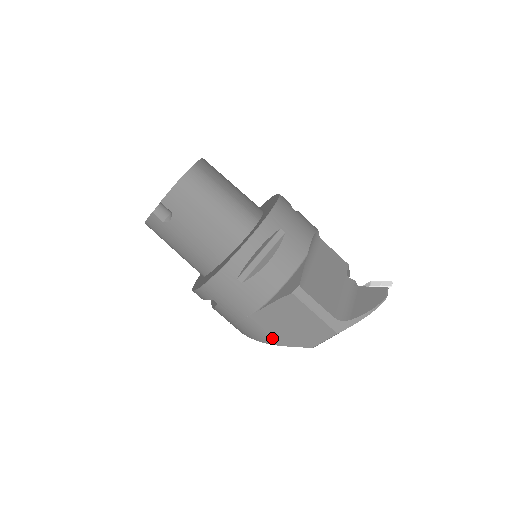
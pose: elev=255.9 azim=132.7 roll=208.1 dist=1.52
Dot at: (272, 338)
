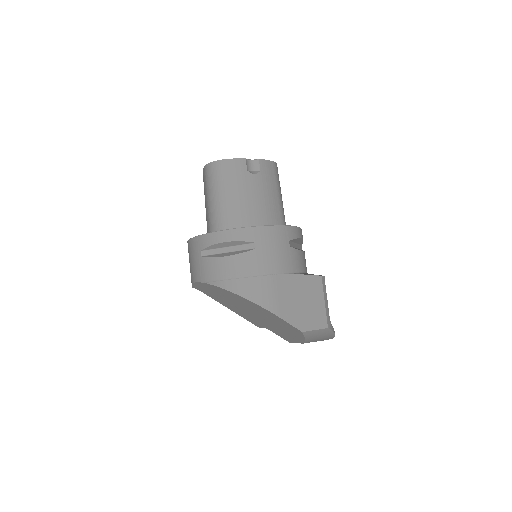
Dot at: (278, 305)
